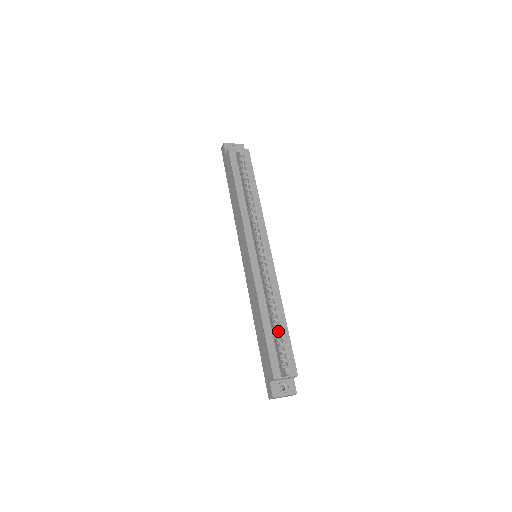
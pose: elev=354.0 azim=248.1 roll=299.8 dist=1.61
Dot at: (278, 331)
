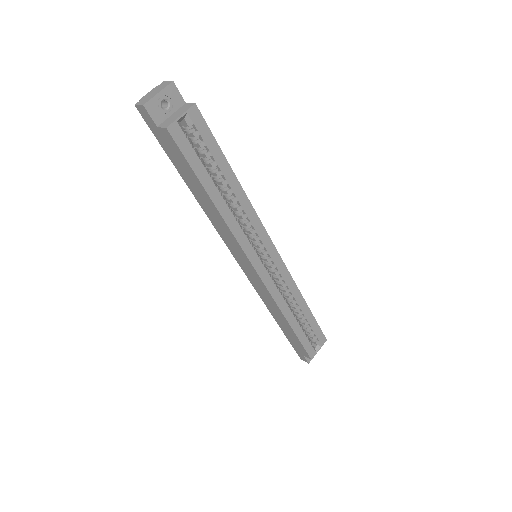
Dot at: (303, 320)
